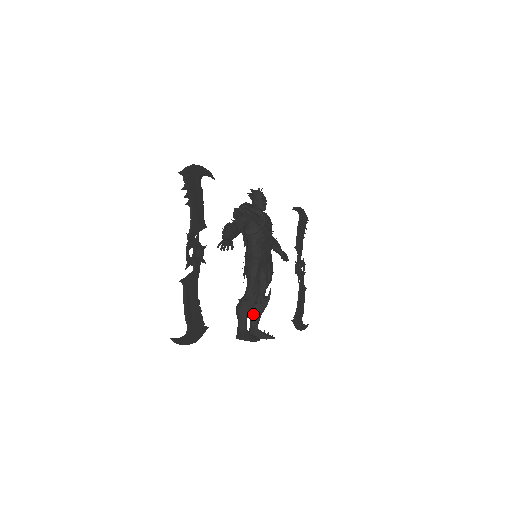
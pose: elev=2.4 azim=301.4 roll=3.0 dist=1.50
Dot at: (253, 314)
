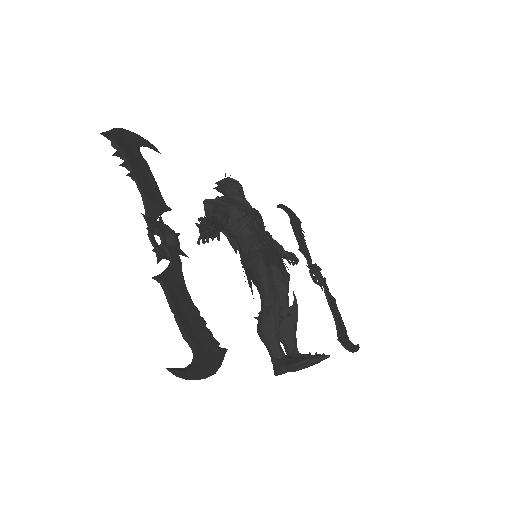
Dot at: (284, 336)
